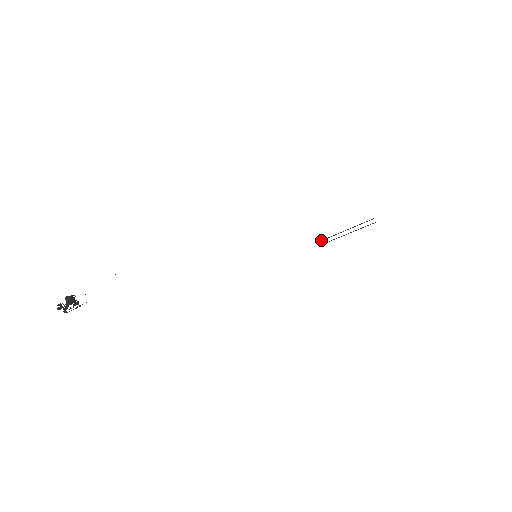
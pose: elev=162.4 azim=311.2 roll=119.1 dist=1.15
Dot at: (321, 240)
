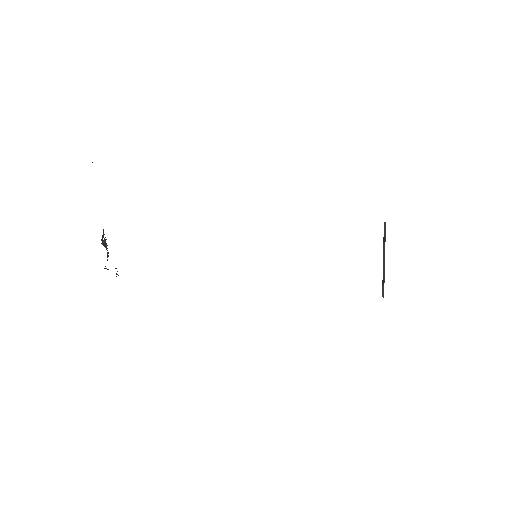
Dot at: (382, 293)
